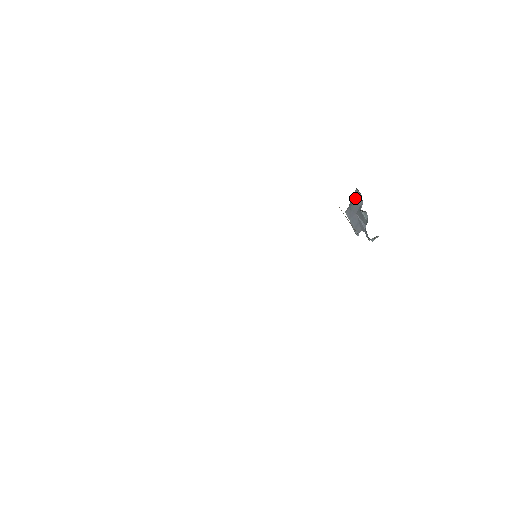
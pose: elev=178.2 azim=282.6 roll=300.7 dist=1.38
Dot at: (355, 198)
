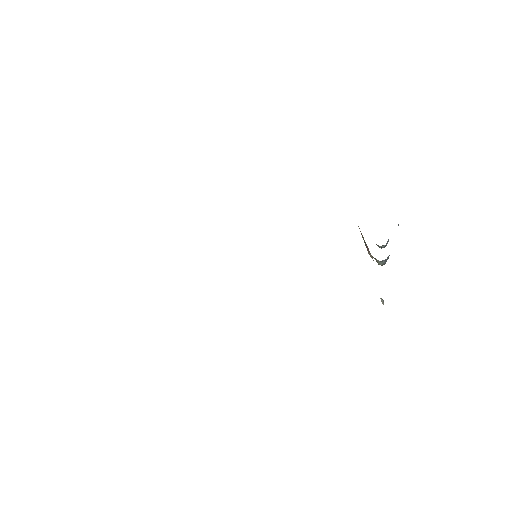
Dot at: occluded
